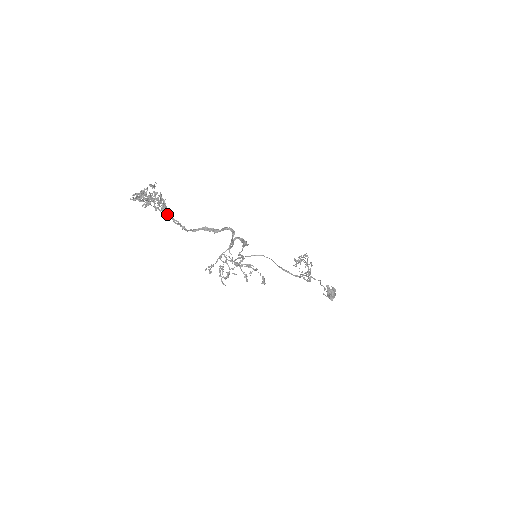
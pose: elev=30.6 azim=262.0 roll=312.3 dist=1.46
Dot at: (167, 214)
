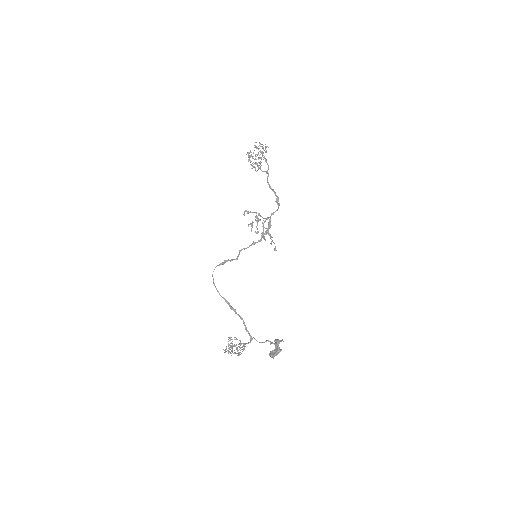
Dot at: occluded
